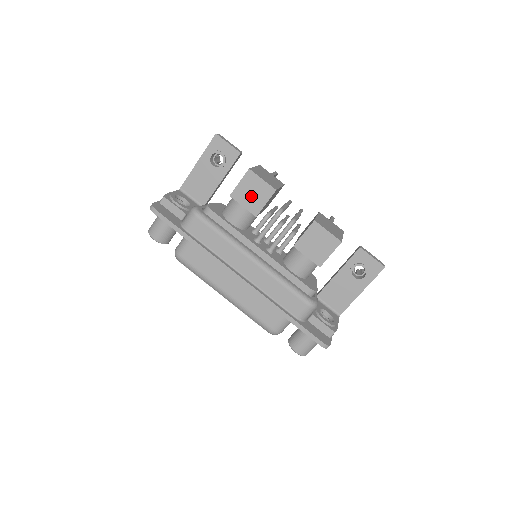
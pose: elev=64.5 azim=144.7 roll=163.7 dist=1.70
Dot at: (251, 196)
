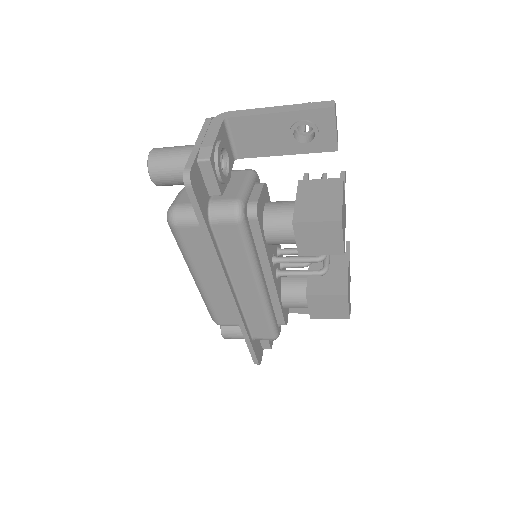
Dot at: (314, 240)
